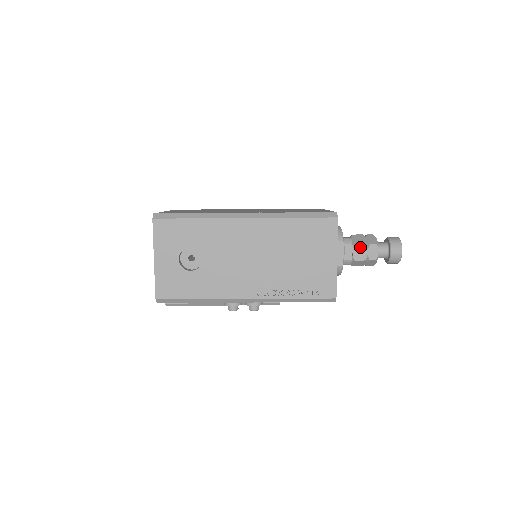
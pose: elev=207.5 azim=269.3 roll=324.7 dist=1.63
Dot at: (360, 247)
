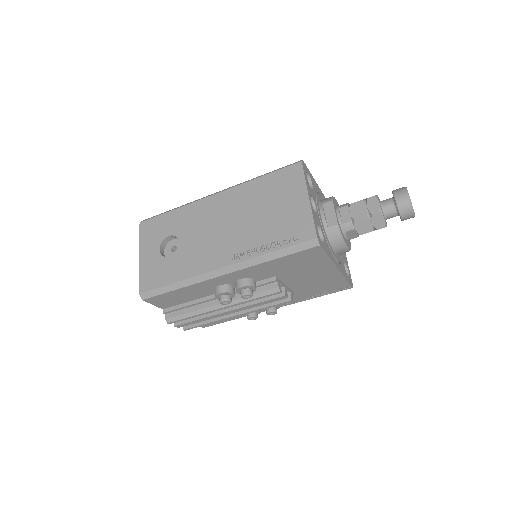
Dot at: (357, 205)
